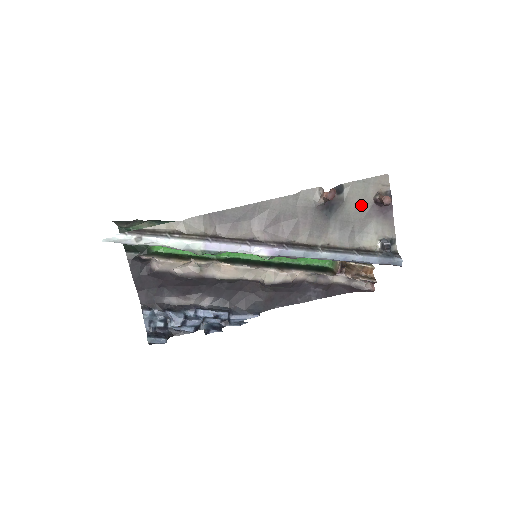
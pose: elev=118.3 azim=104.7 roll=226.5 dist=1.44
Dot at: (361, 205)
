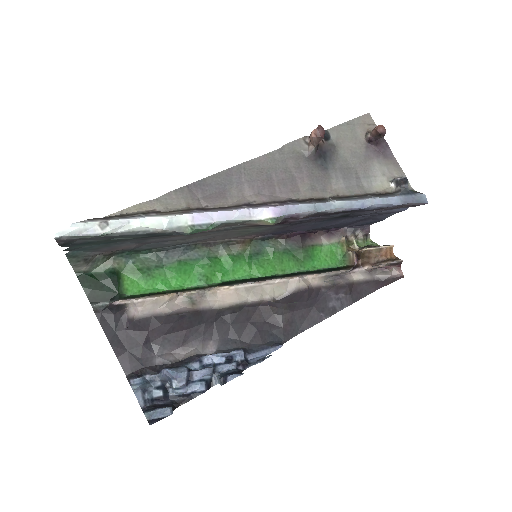
Dot at: (355, 148)
